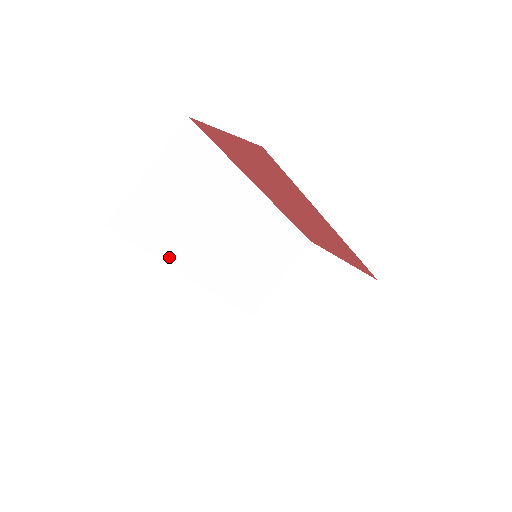
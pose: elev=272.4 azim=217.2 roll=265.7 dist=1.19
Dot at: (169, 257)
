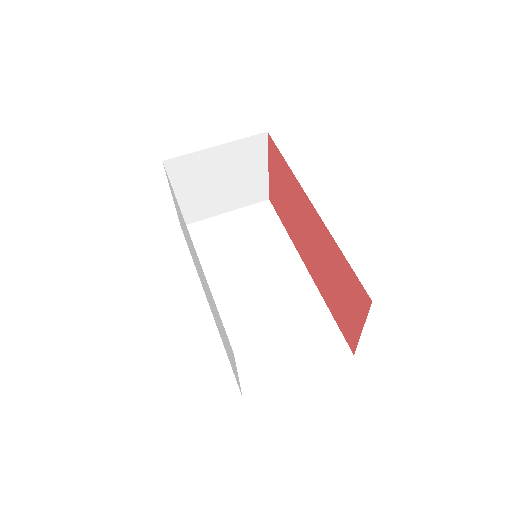
Dot at: (204, 271)
